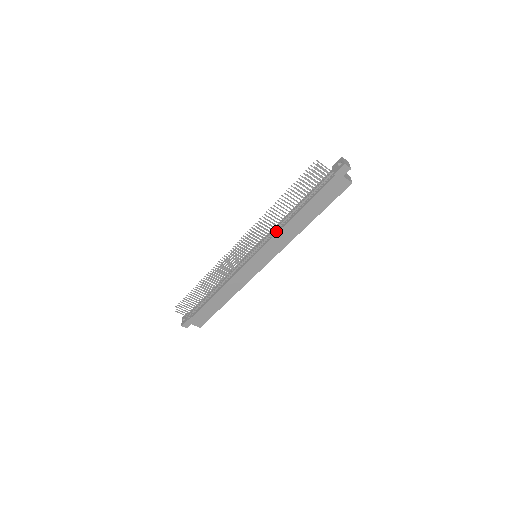
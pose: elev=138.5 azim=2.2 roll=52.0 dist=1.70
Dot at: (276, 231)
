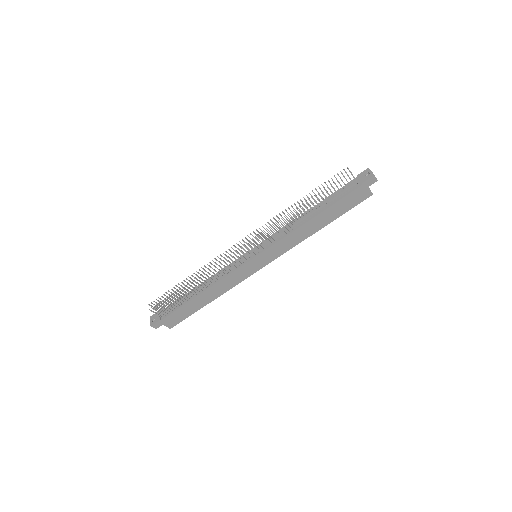
Dot at: (287, 232)
